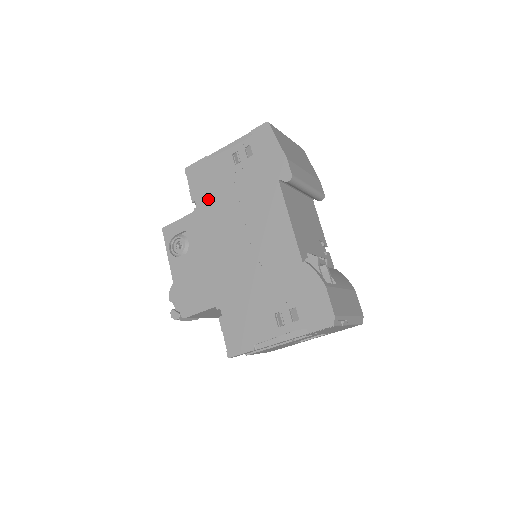
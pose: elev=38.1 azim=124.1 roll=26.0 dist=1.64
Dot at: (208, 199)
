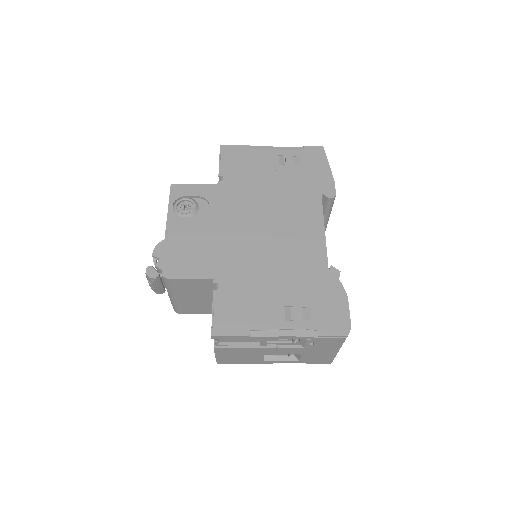
Dot at: (239, 180)
